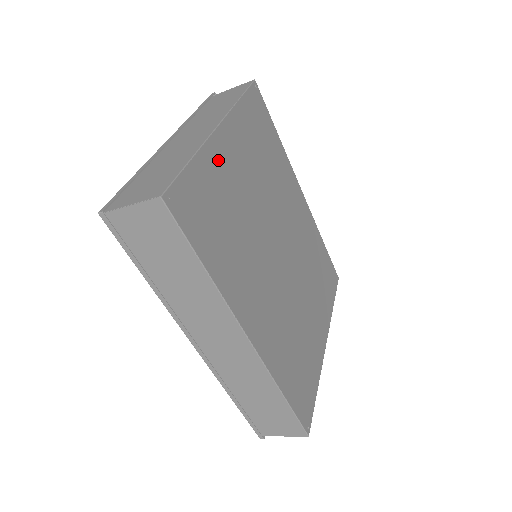
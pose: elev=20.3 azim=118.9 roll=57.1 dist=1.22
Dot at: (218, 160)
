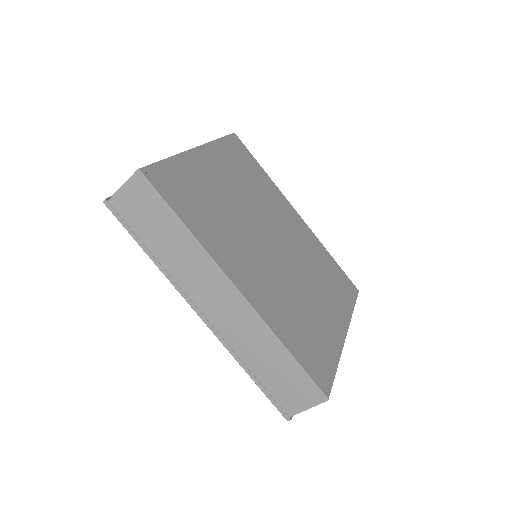
Dot at: (196, 166)
